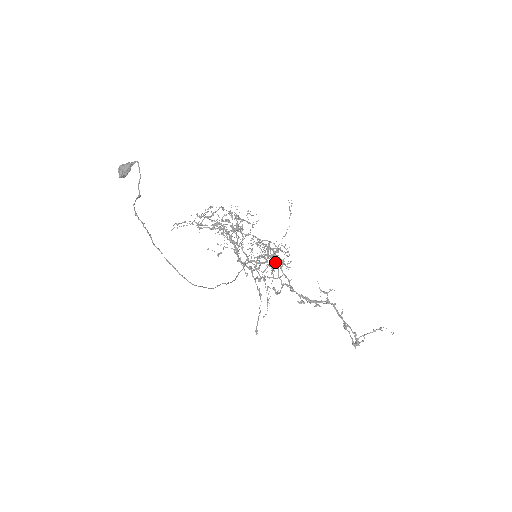
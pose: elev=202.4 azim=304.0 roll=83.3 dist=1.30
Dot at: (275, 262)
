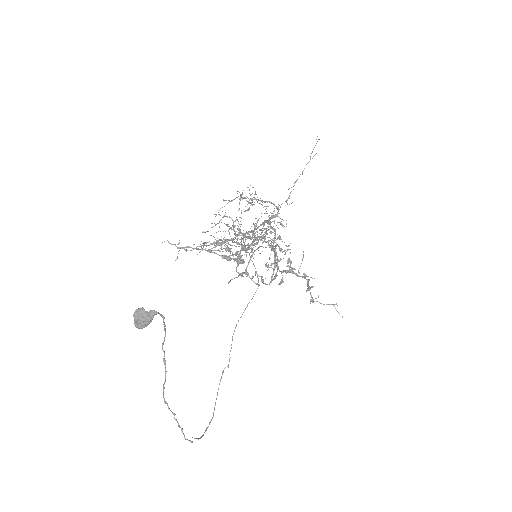
Dot at: occluded
